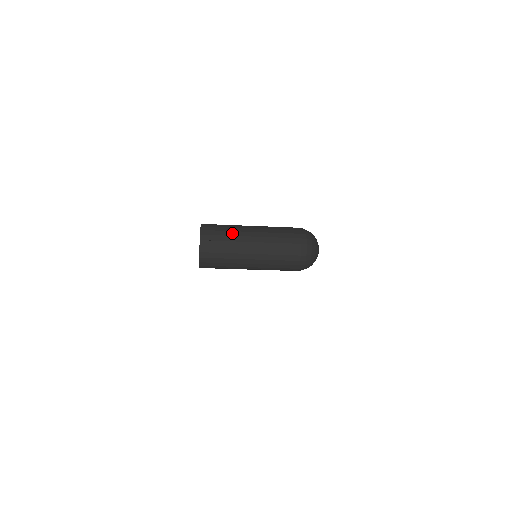
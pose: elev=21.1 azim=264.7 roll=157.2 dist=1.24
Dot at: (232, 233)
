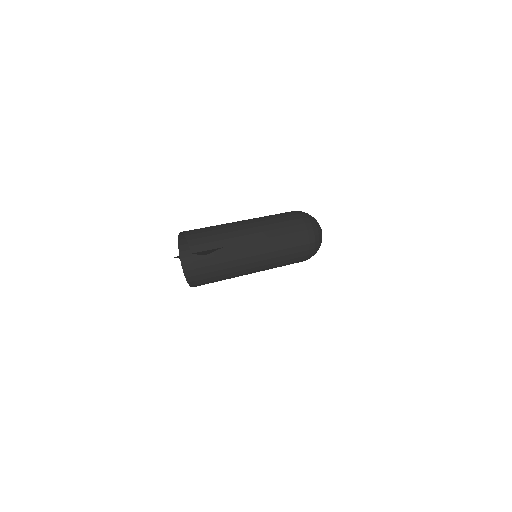
Dot at: (227, 235)
